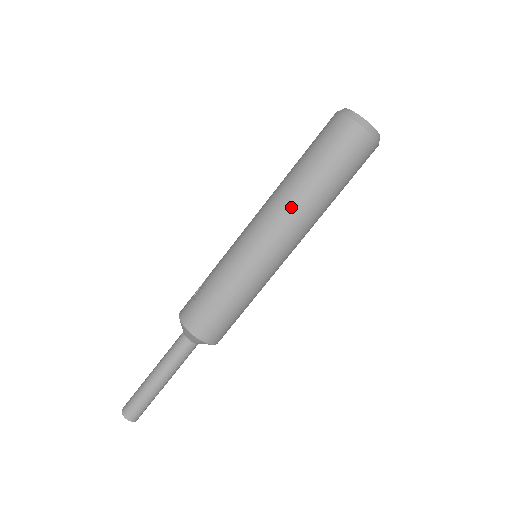
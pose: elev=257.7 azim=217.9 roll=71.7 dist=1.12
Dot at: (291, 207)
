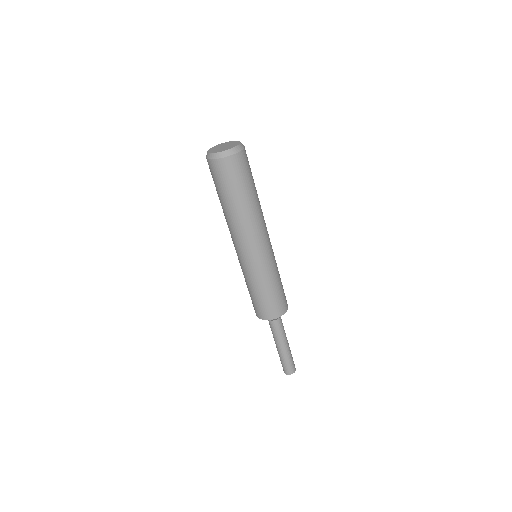
Dot at: occluded
